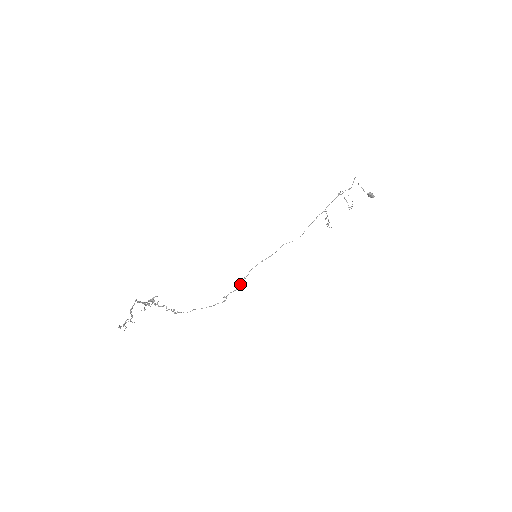
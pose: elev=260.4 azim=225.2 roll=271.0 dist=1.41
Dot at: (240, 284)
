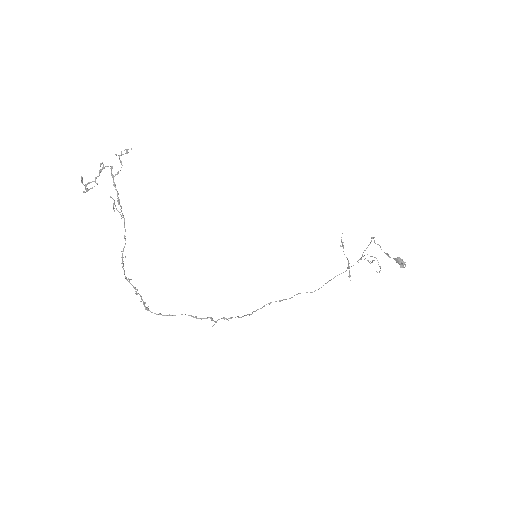
Dot at: (237, 316)
